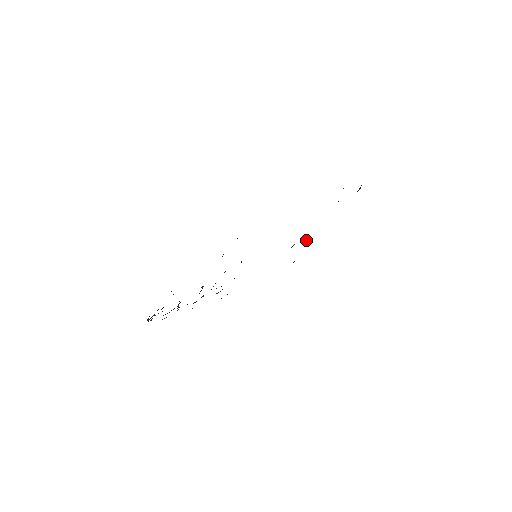
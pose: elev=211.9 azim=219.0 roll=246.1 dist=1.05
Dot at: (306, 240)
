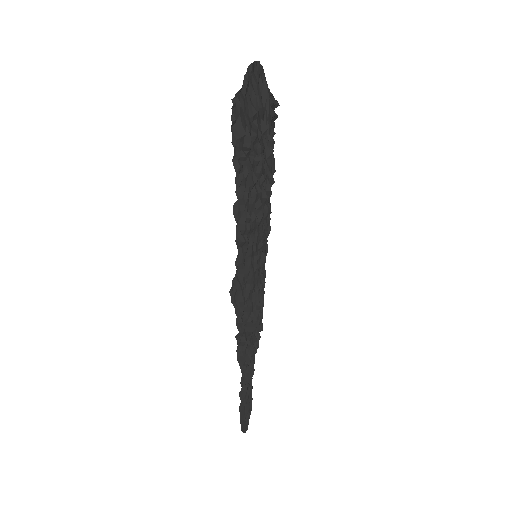
Dot at: (259, 201)
